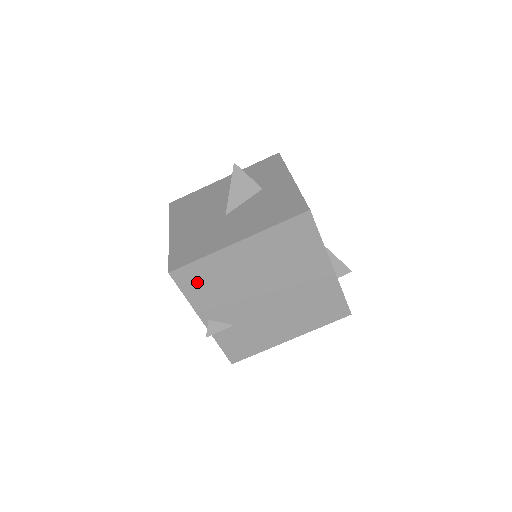
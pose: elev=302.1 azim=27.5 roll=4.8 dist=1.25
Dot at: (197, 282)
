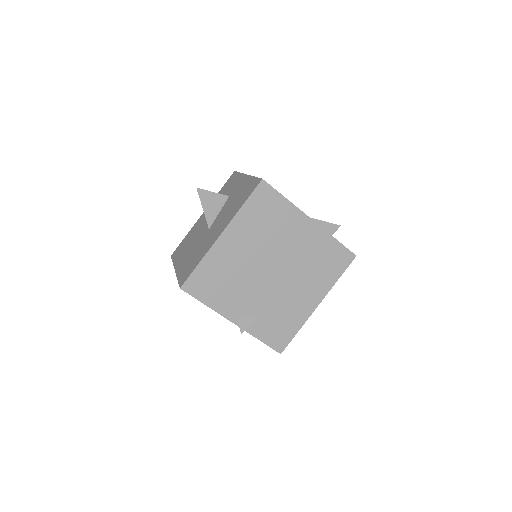
Dot at: (208, 286)
